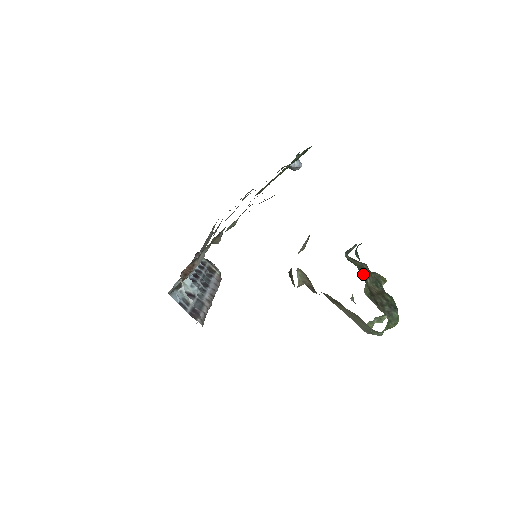
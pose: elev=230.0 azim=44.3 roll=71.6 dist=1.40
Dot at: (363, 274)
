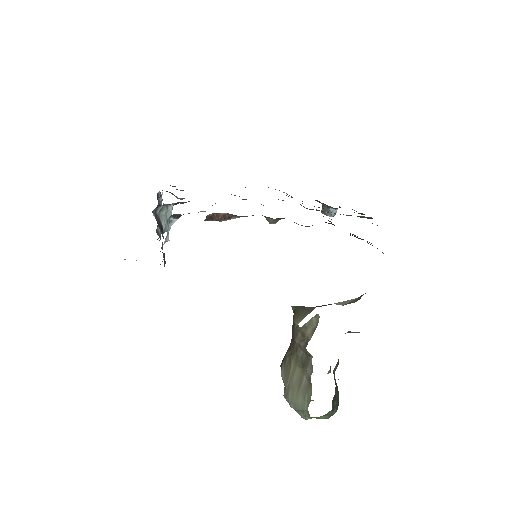
Dot at: occluded
